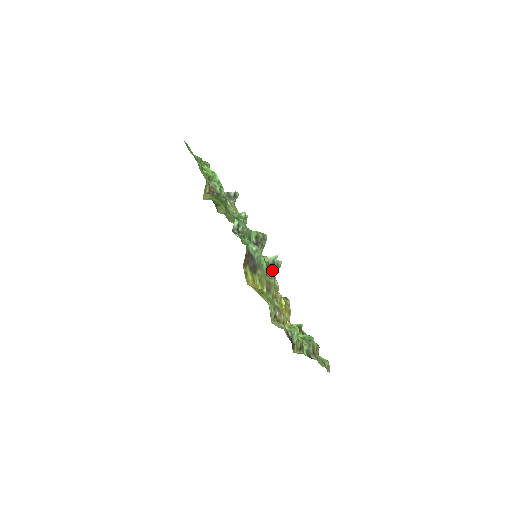
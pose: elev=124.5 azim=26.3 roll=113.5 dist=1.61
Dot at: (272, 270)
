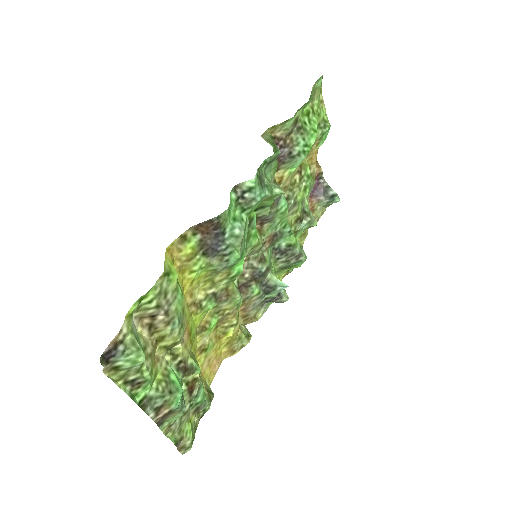
Dot at: (264, 293)
